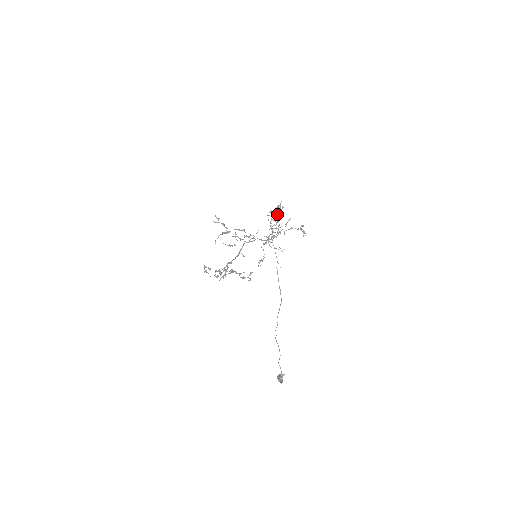
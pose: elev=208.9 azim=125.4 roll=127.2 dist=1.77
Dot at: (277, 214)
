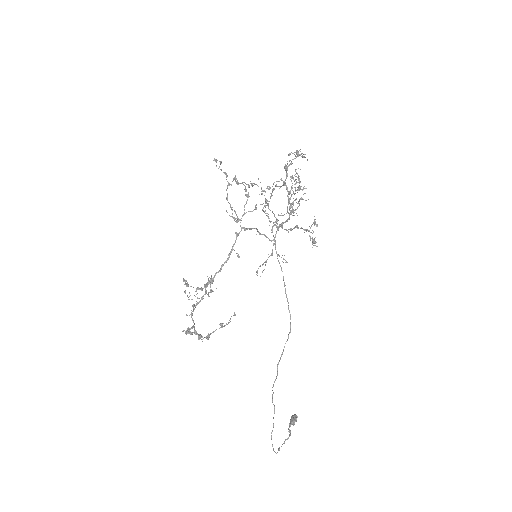
Dot at: (268, 206)
